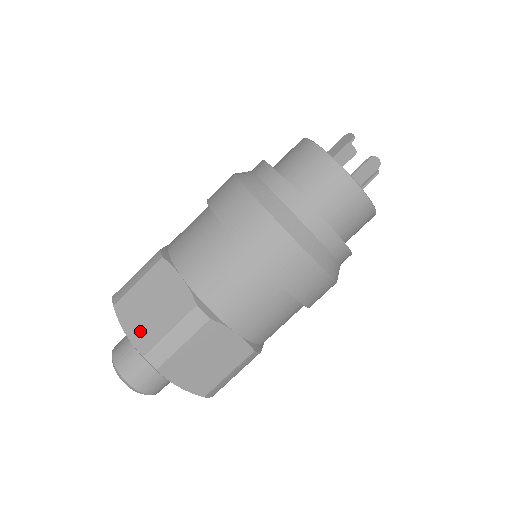
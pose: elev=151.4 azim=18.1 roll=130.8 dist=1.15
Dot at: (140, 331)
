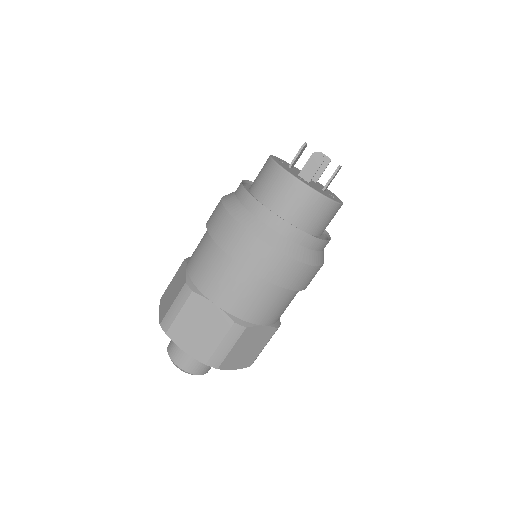
Dot at: (163, 309)
